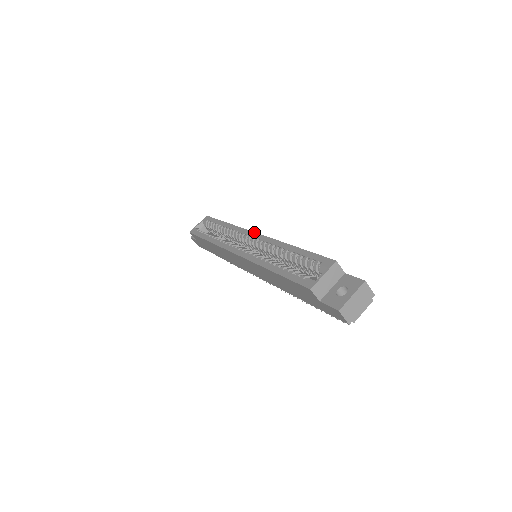
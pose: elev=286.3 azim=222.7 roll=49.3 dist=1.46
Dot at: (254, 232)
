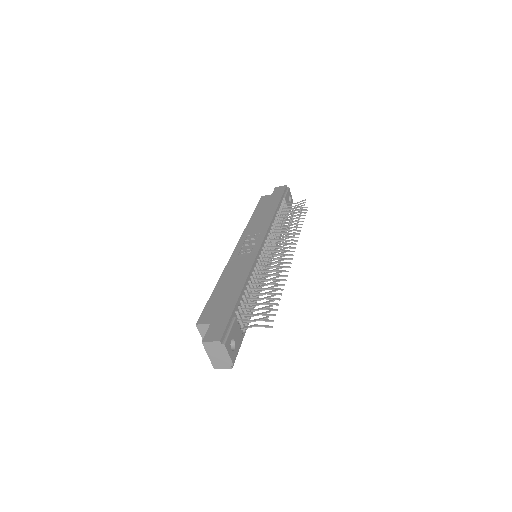
Dot at: (236, 246)
